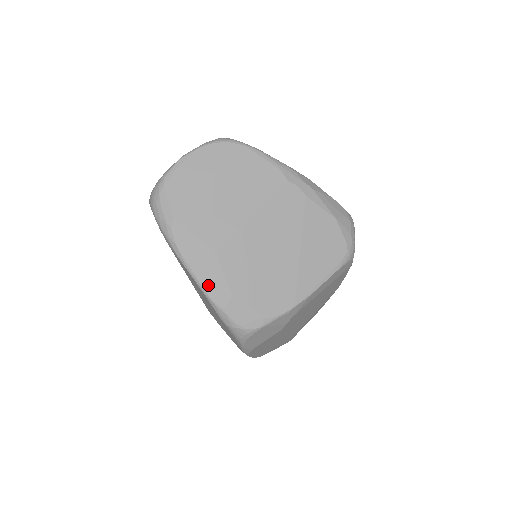
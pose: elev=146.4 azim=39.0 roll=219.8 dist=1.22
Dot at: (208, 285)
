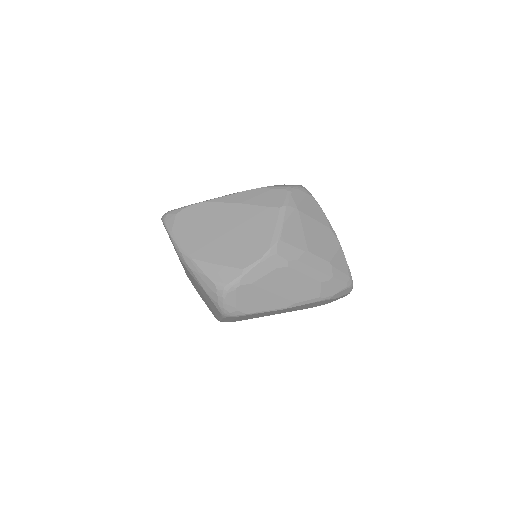
Dot at: occluded
